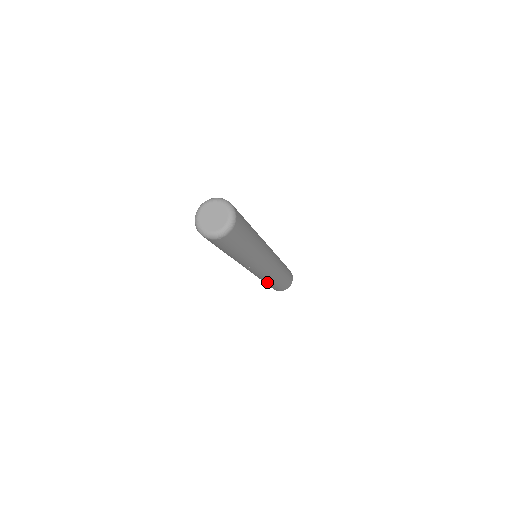
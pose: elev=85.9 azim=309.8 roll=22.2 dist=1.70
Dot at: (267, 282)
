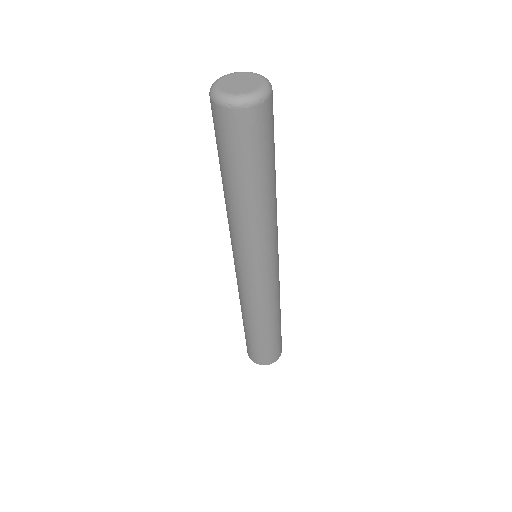
Dot at: (266, 324)
